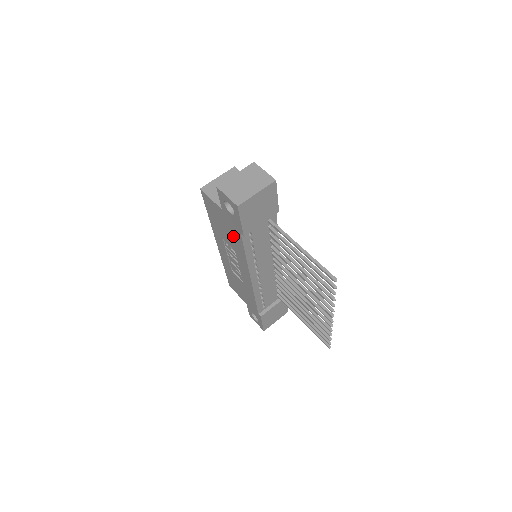
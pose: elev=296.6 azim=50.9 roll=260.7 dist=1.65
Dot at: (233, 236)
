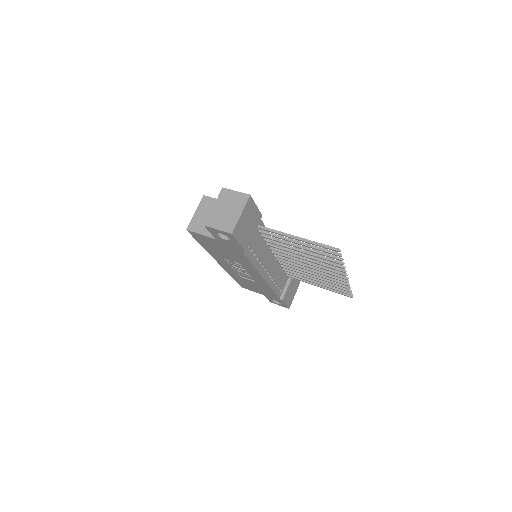
Dot at: (234, 254)
